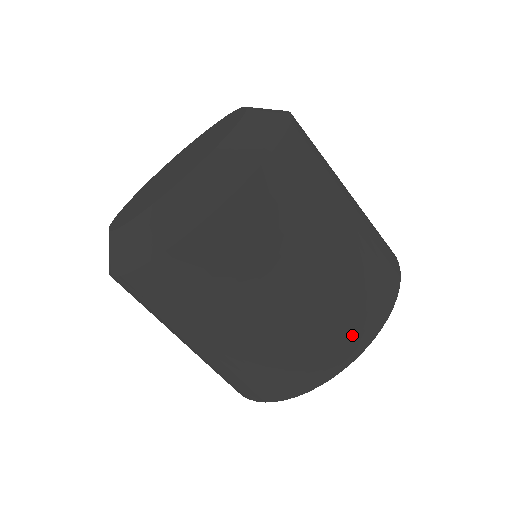
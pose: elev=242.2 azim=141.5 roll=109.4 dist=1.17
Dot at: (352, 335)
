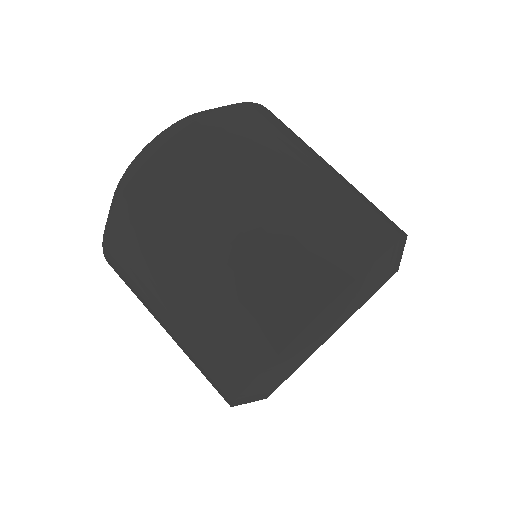
Dot at: (265, 327)
